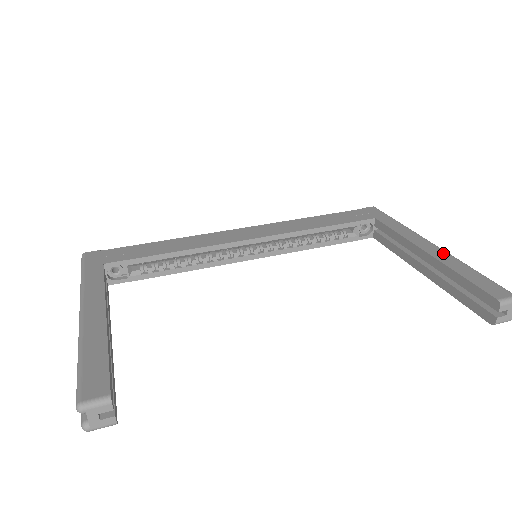
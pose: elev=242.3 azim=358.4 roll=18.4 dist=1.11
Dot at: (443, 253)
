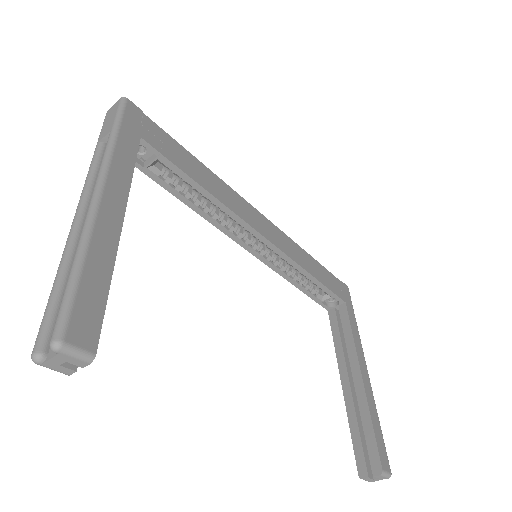
Dot at: (370, 387)
